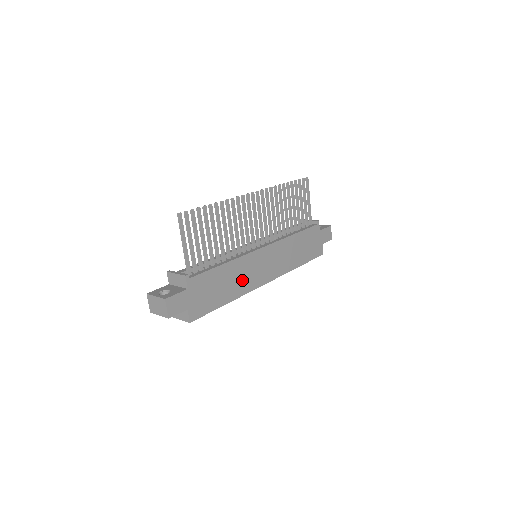
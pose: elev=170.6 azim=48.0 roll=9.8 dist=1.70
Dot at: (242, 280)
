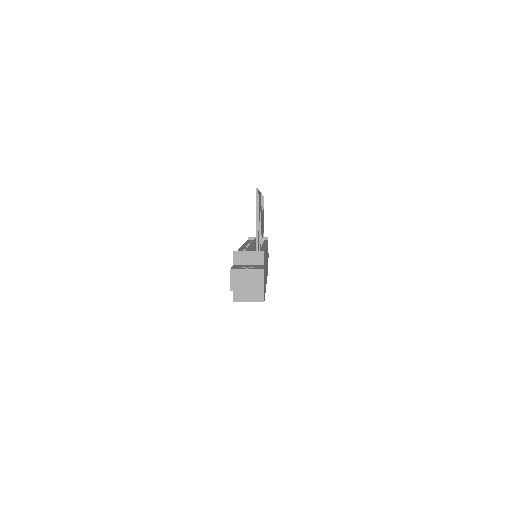
Dot at: occluded
